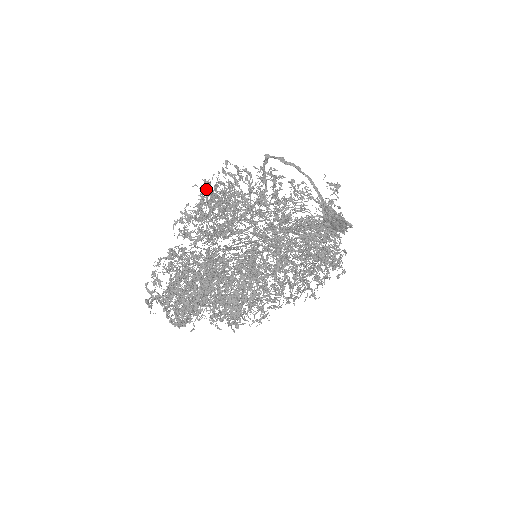
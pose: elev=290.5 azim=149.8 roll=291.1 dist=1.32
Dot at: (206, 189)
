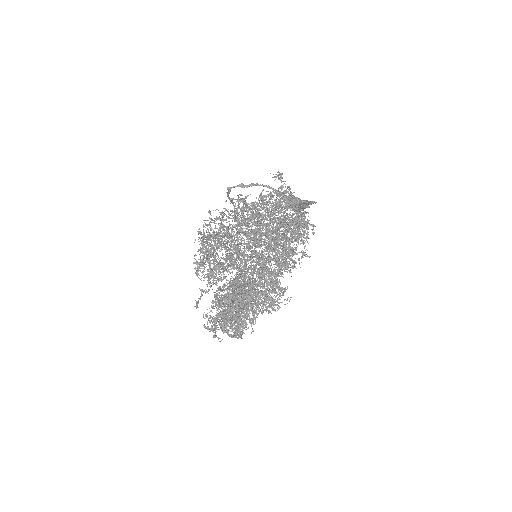
Dot at: occluded
